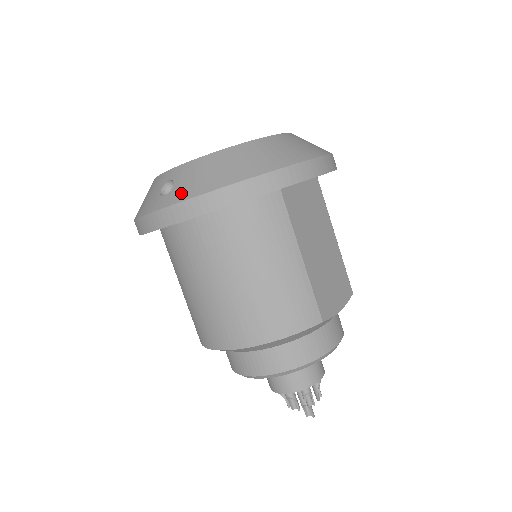
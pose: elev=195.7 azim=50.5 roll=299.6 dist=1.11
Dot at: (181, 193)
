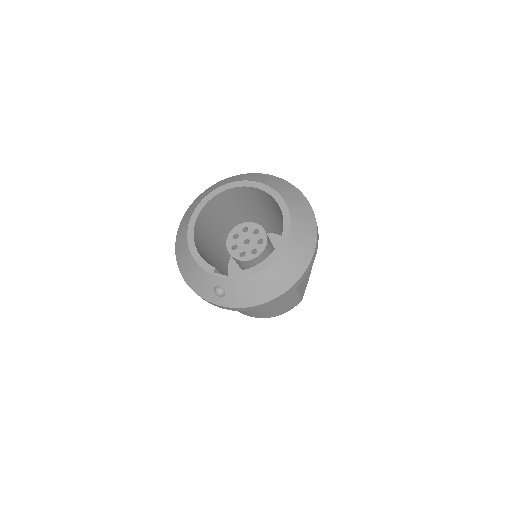
Dot at: (234, 302)
